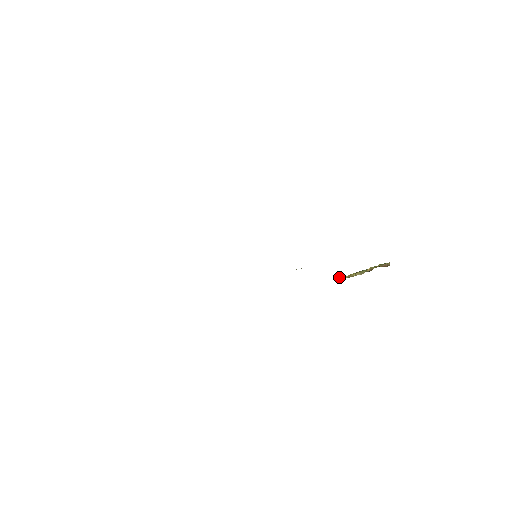
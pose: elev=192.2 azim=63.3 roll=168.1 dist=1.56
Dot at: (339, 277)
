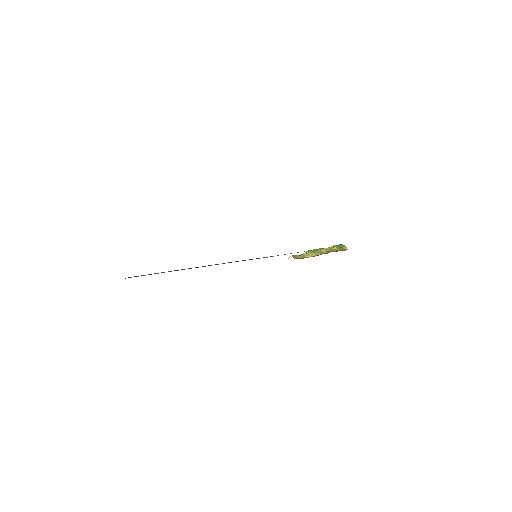
Dot at: (294, 257)
